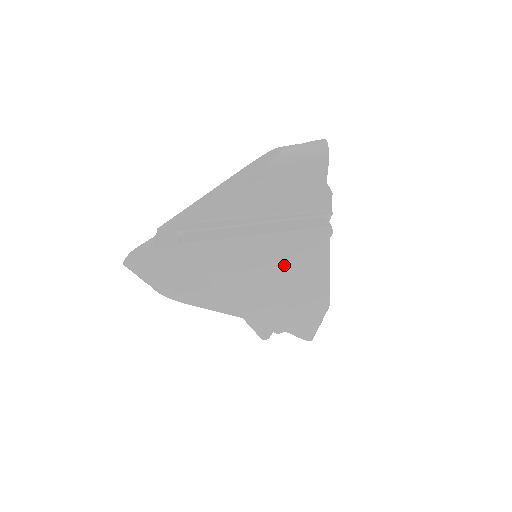
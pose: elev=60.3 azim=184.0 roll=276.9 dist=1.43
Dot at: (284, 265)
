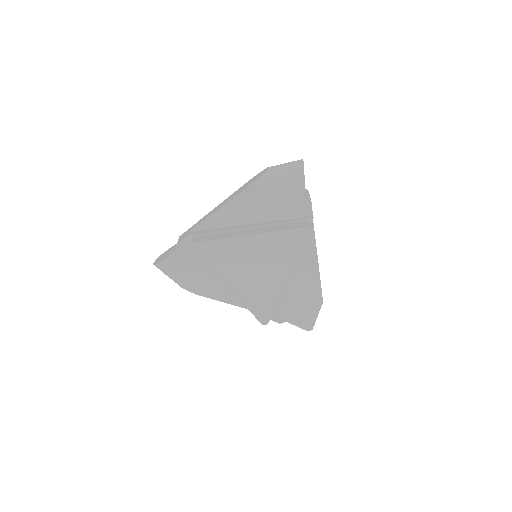
Dot at: (273, 260)
